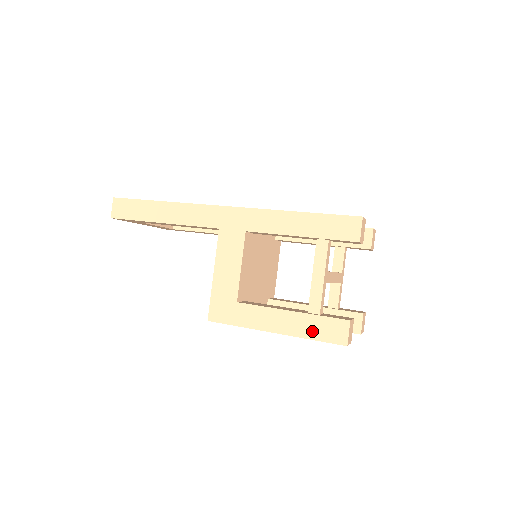
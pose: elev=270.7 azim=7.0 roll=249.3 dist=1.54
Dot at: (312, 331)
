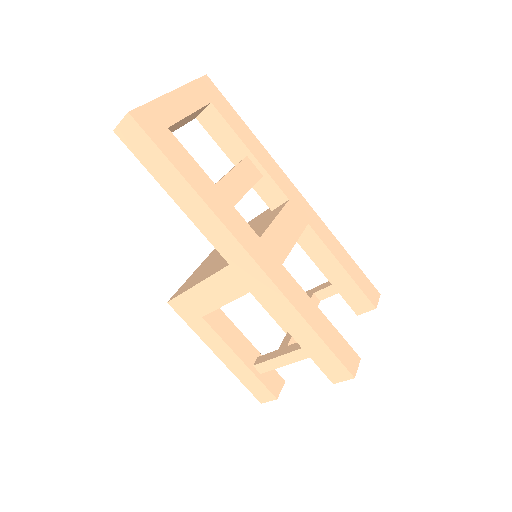
Dot at: (245, 379)
